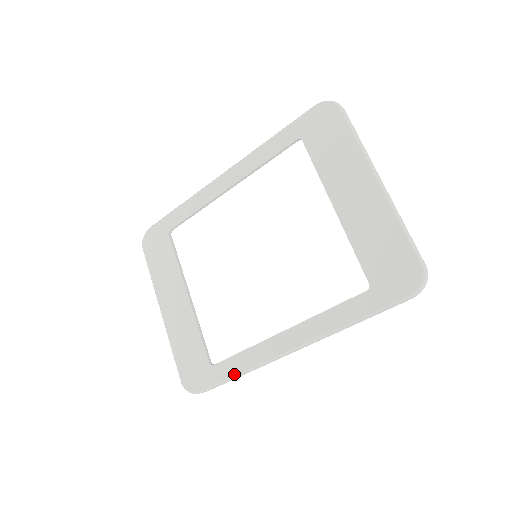
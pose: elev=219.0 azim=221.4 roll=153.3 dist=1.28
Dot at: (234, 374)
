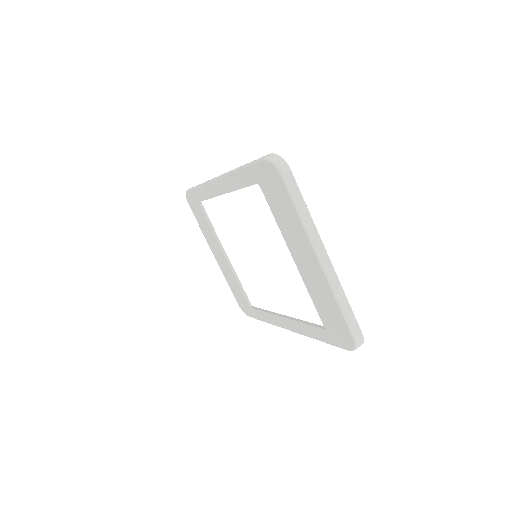
Dot at: (263, 320)
